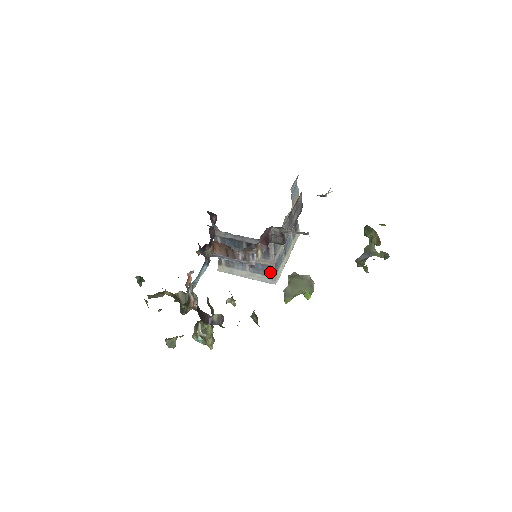
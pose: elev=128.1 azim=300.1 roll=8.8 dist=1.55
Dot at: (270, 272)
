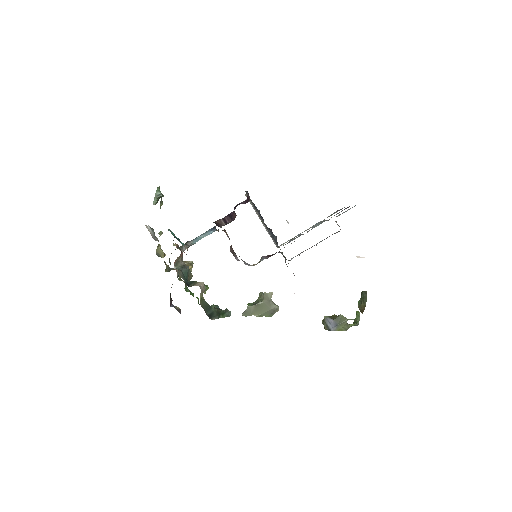
Dot at: occluded
